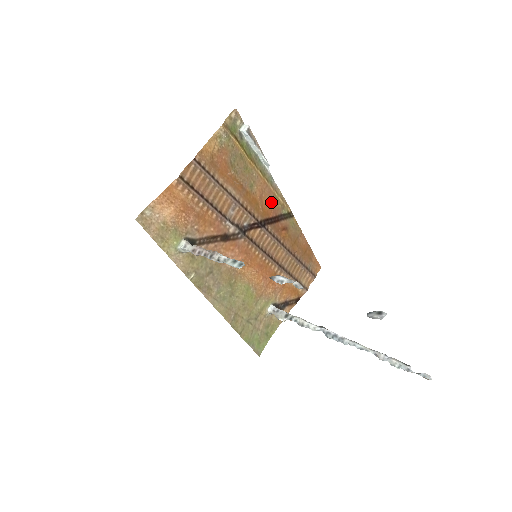
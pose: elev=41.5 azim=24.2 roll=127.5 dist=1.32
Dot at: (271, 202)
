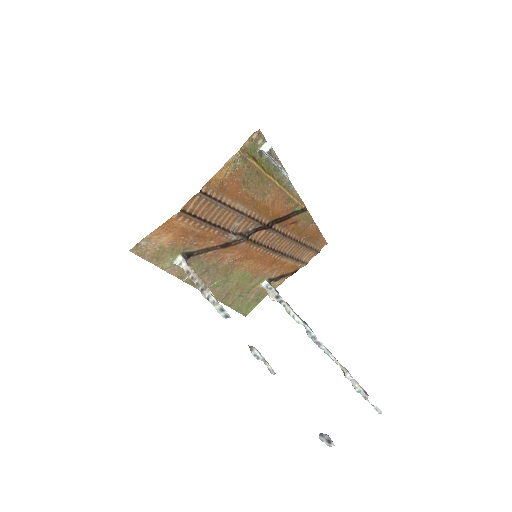
Dot at: (284, 204)
